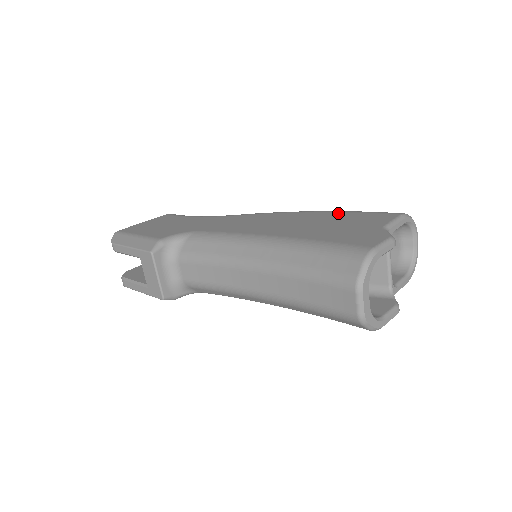
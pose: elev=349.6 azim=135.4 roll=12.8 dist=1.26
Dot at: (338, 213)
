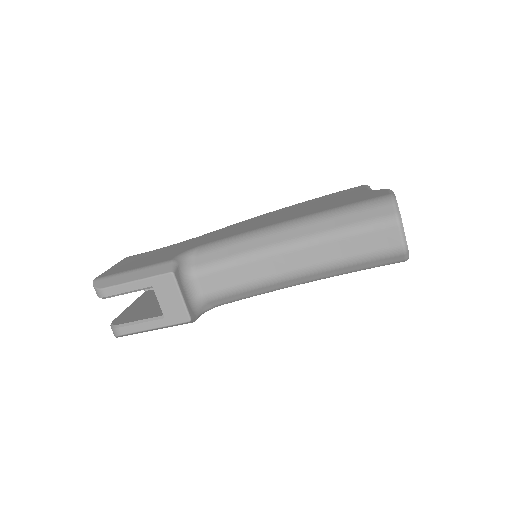
Dot at: (313, 200)
